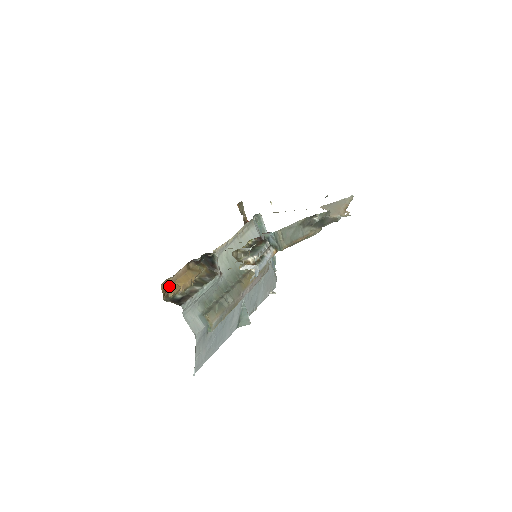
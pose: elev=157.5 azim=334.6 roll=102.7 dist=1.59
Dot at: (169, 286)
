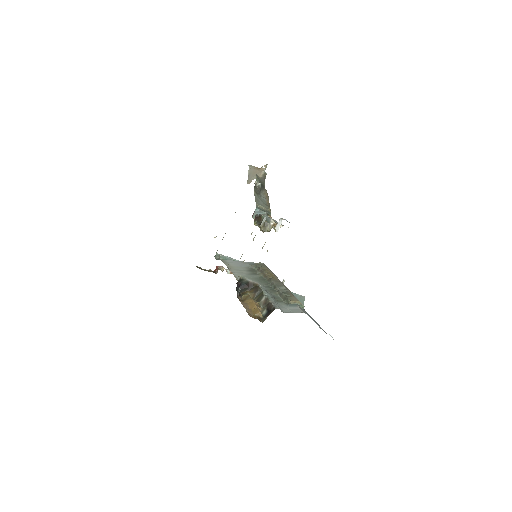
Dot at: (253, 314)
